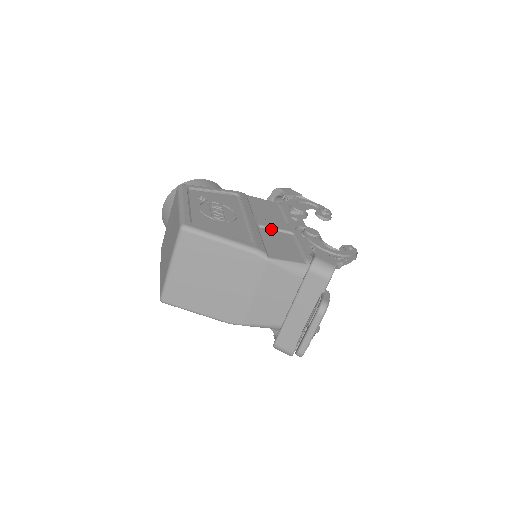
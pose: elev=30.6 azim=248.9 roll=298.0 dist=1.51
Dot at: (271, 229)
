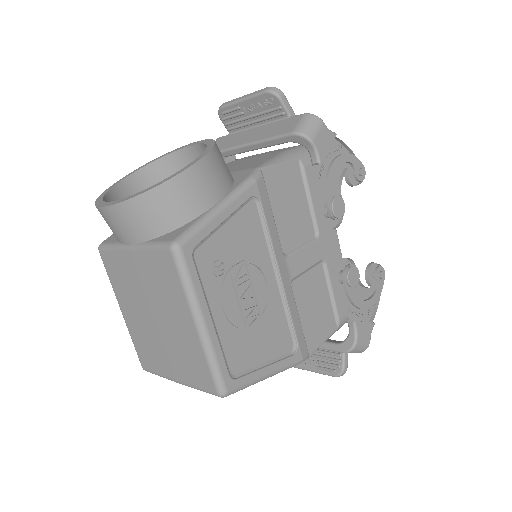
Dot at: (303, 273)
